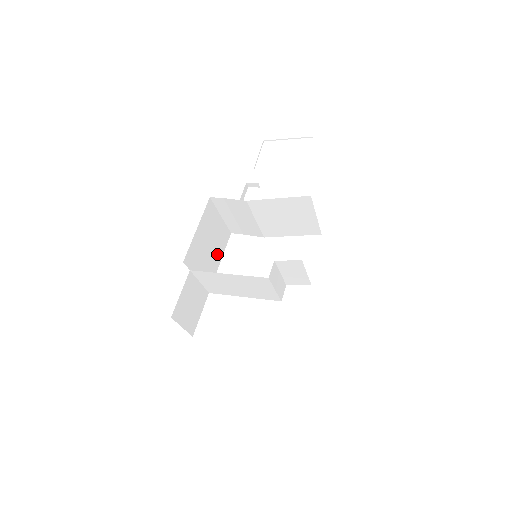
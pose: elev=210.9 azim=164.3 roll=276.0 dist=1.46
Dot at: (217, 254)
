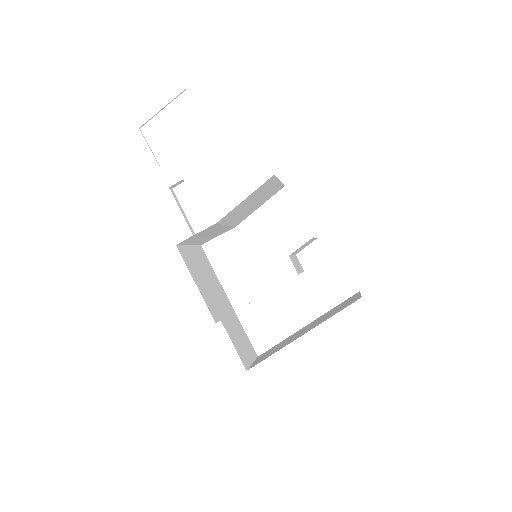
Dot at: (212, 277)
